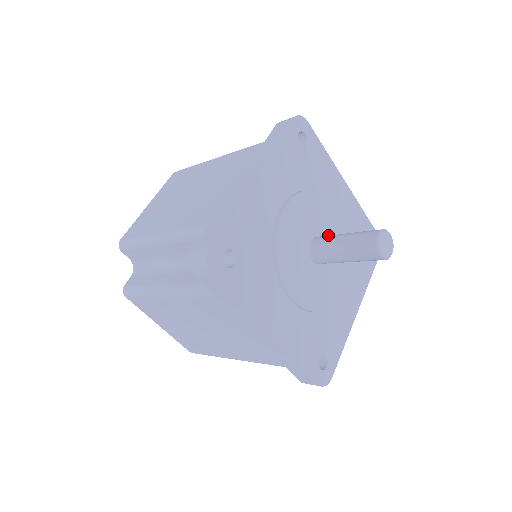
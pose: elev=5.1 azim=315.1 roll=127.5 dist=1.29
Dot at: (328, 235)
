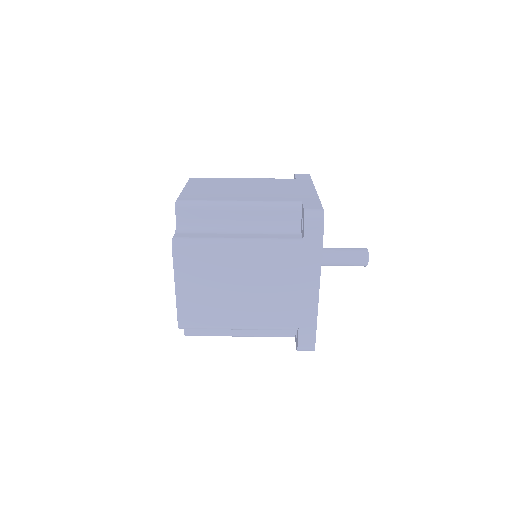
Dot at: occluded
